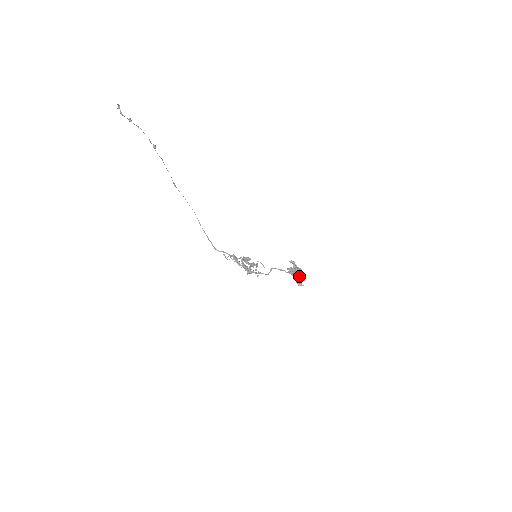
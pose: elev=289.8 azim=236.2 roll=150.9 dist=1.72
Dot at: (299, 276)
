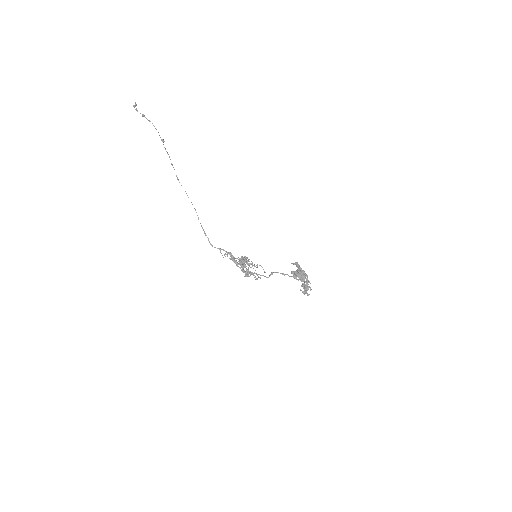
Dot at: (304, 280)
